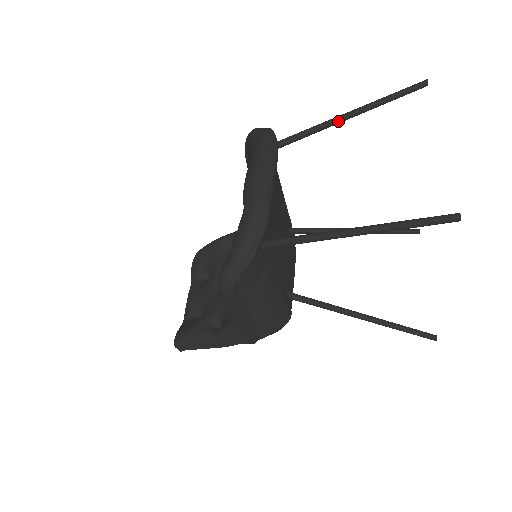
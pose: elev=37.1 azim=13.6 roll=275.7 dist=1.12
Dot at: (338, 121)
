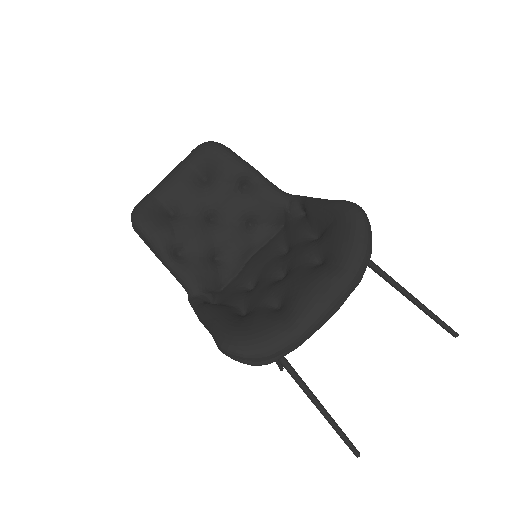
Dot at: (402, 293)
